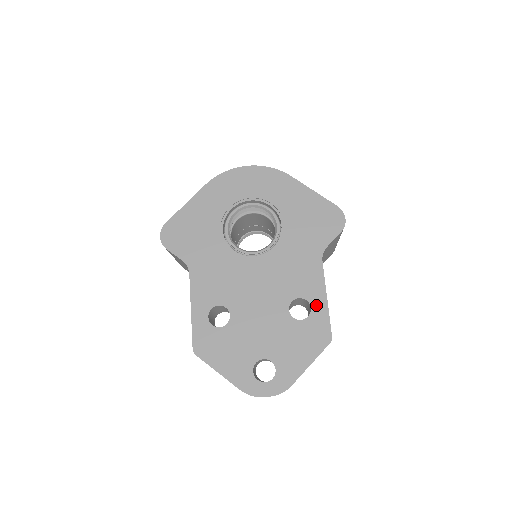
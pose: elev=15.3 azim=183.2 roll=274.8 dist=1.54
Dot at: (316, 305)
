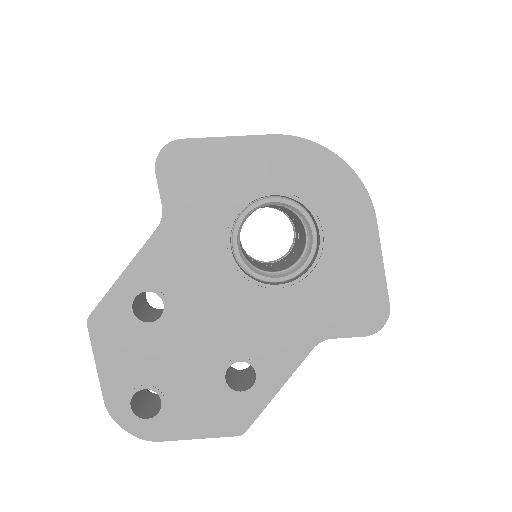
Dot at: (261, 387)
